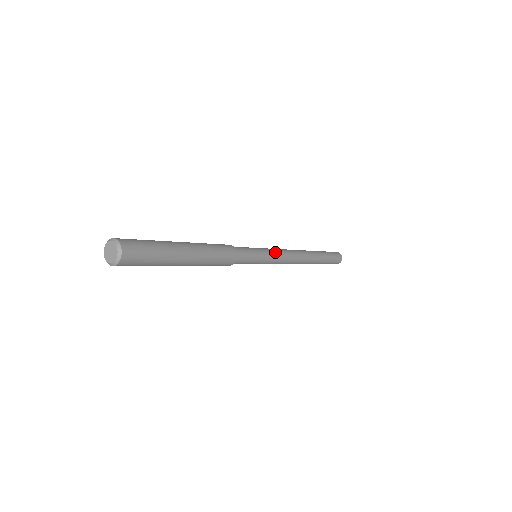
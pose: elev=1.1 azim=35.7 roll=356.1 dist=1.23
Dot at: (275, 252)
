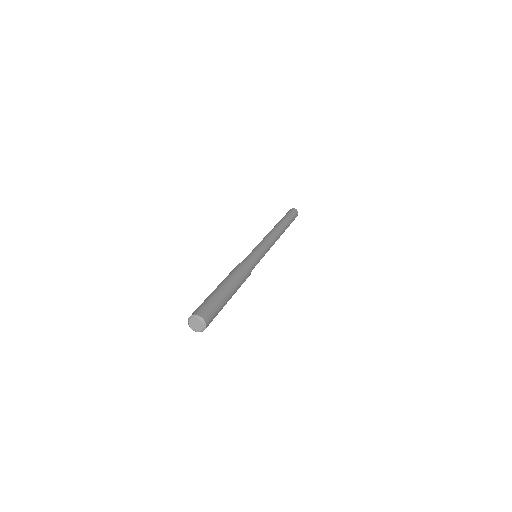
Dot at: (264, 244)
